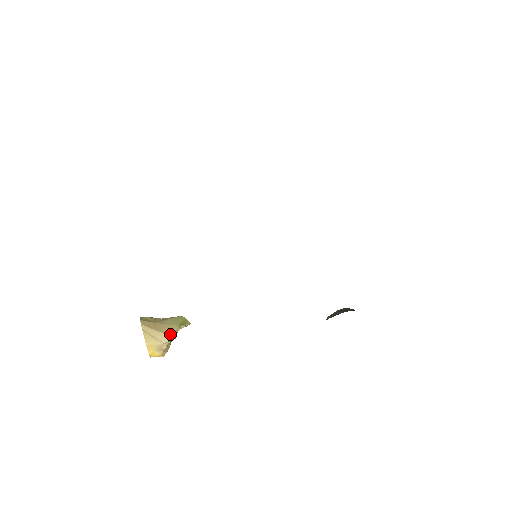
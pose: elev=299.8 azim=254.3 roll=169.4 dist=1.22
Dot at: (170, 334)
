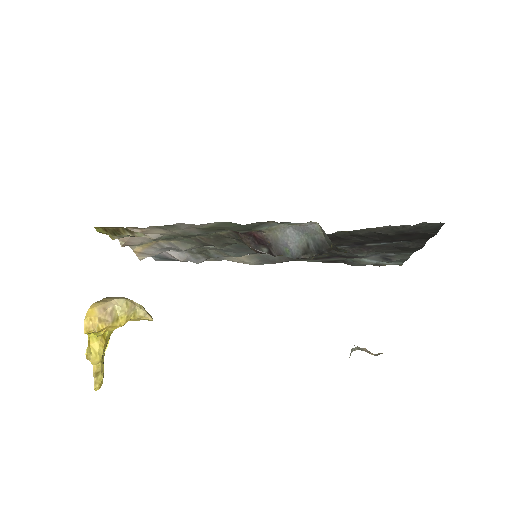
Dot at: (126, 299)
